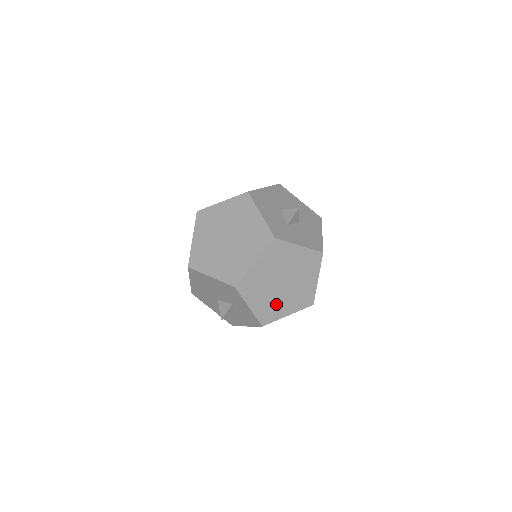
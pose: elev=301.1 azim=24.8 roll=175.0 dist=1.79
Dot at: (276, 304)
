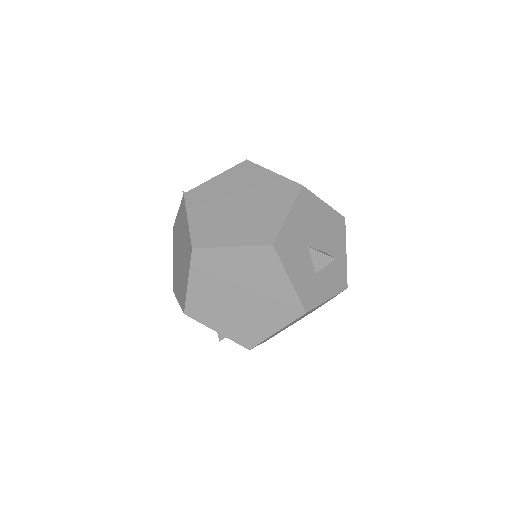
Dot at: occluded
